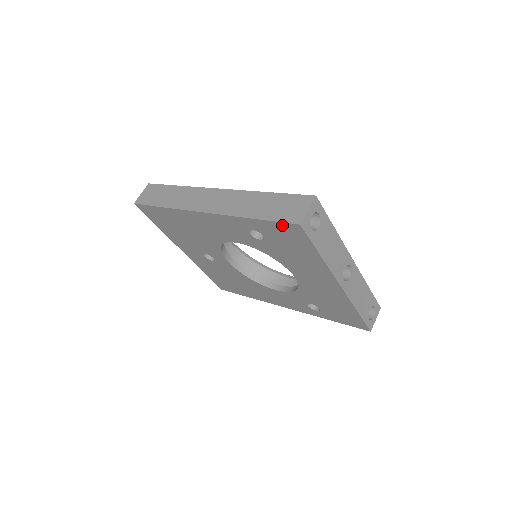
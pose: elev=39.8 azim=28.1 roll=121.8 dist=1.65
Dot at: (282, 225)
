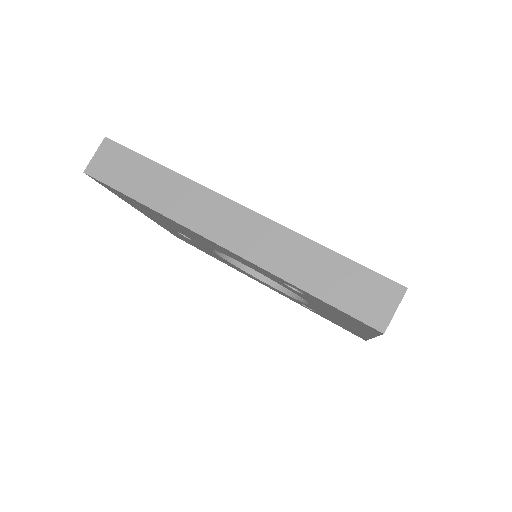
Dot at: (352, 317)
